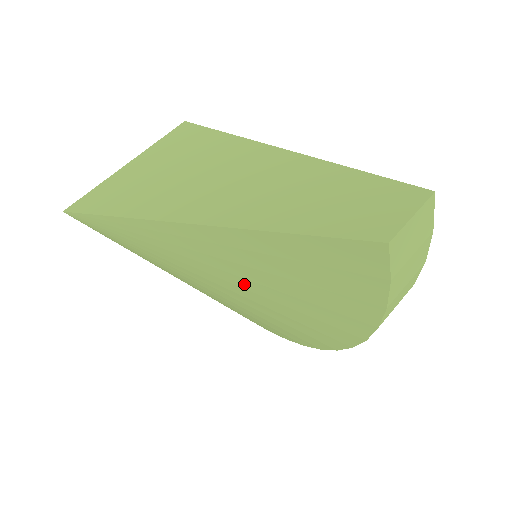
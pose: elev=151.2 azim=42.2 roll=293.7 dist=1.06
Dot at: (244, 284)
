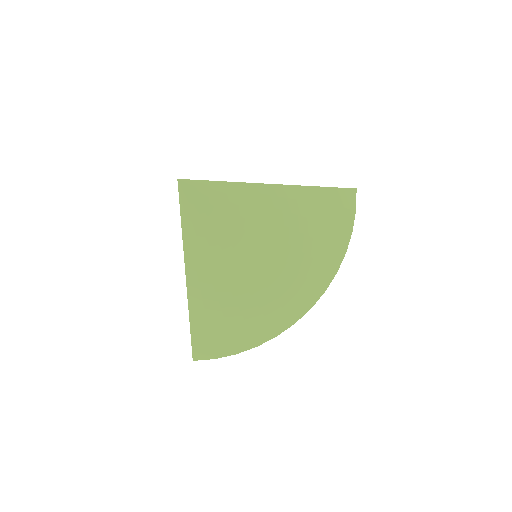
Dot at: (282, 233)
